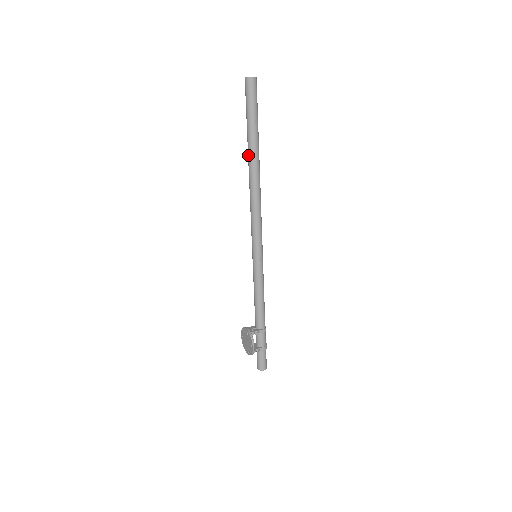
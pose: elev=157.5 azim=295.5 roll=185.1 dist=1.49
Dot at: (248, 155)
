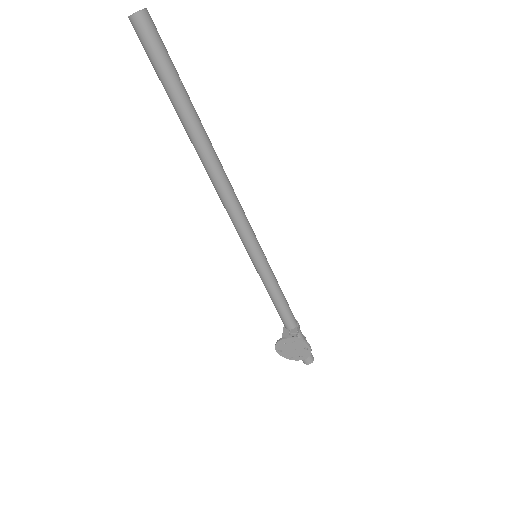
Dot at: (193, 137)
